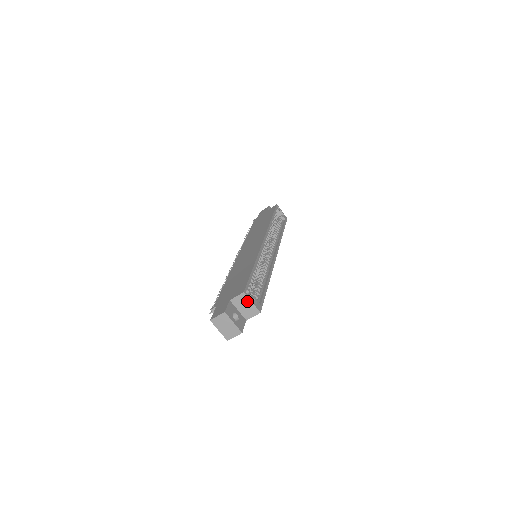
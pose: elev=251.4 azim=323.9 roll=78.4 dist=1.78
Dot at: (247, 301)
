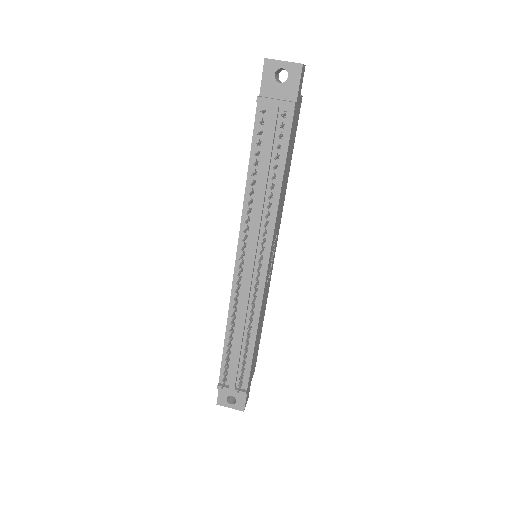
Dot at: occluded
